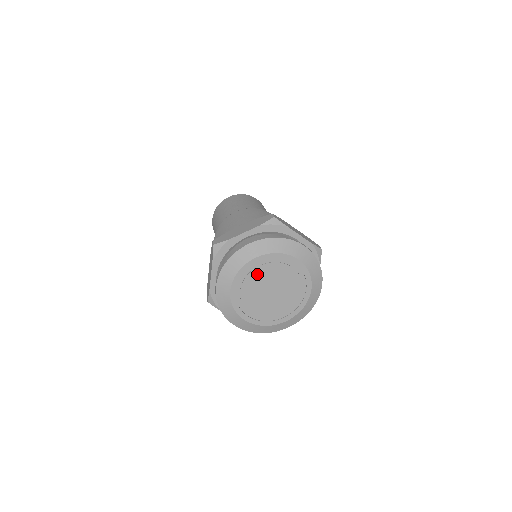
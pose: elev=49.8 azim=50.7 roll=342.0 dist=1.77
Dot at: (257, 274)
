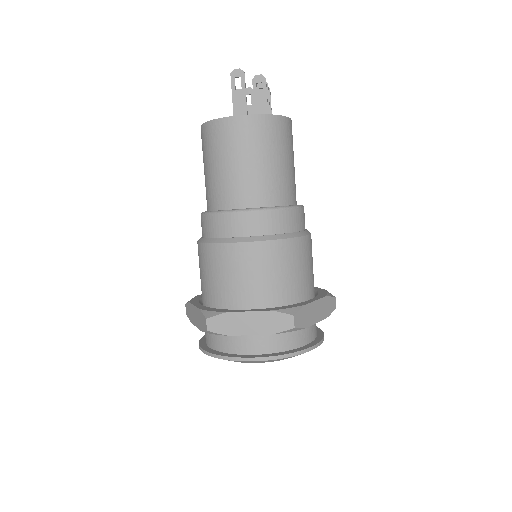
Dot at: occluded
